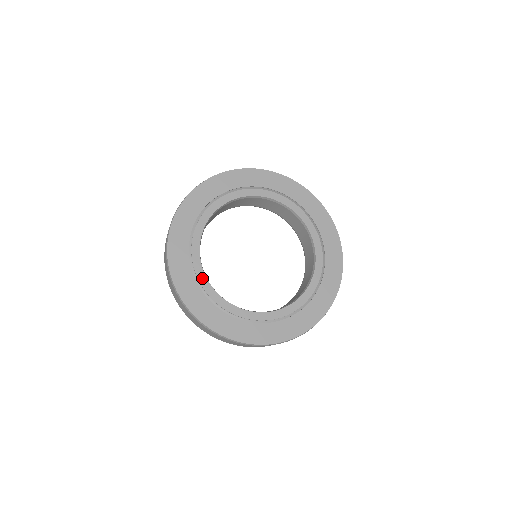
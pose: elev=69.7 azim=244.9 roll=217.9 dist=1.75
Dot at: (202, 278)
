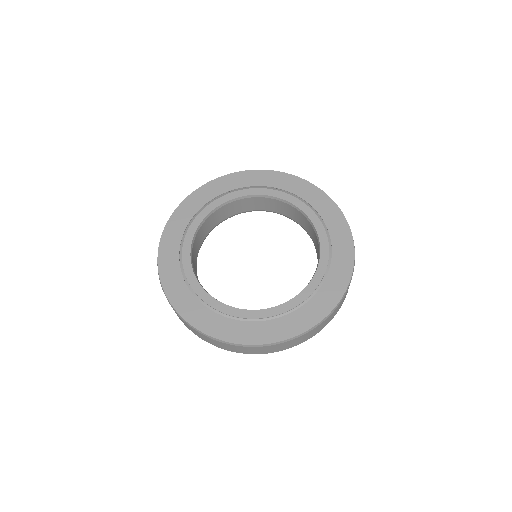
Dot at: (188, 242)
